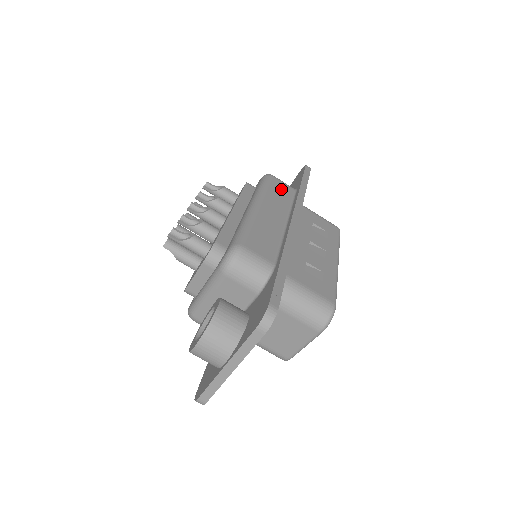
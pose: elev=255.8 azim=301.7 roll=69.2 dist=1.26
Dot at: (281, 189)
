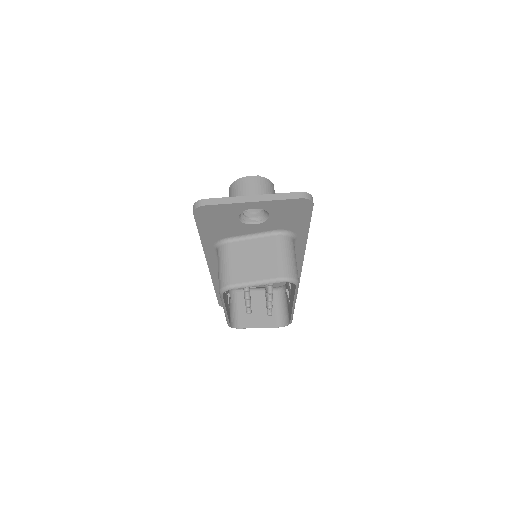
Dot at: occluded
